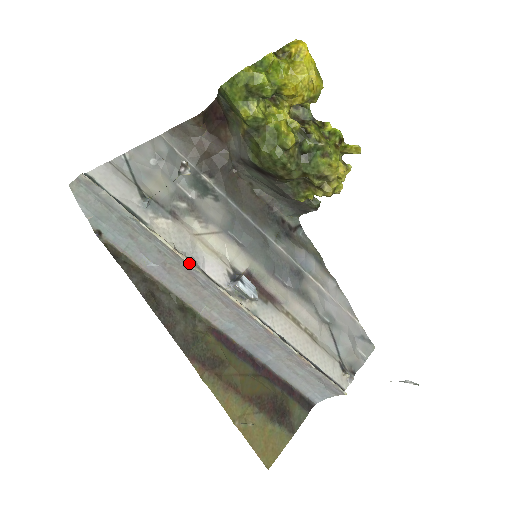
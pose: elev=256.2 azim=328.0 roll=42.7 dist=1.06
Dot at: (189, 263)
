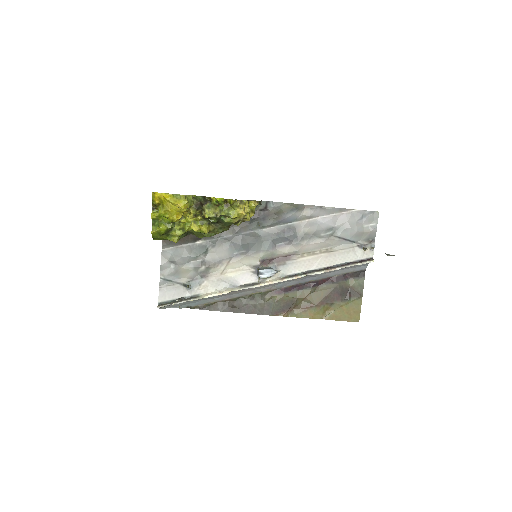
Dot at: occluded
